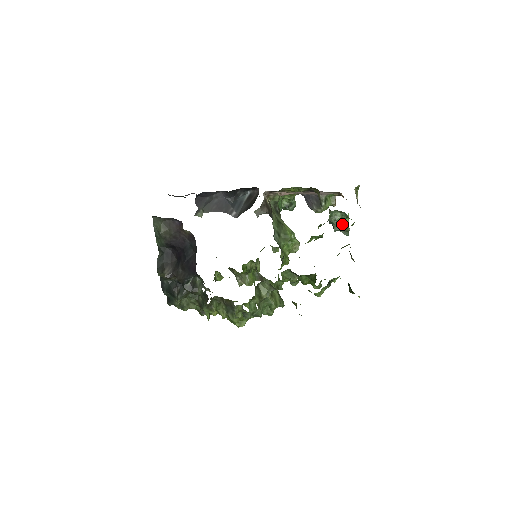
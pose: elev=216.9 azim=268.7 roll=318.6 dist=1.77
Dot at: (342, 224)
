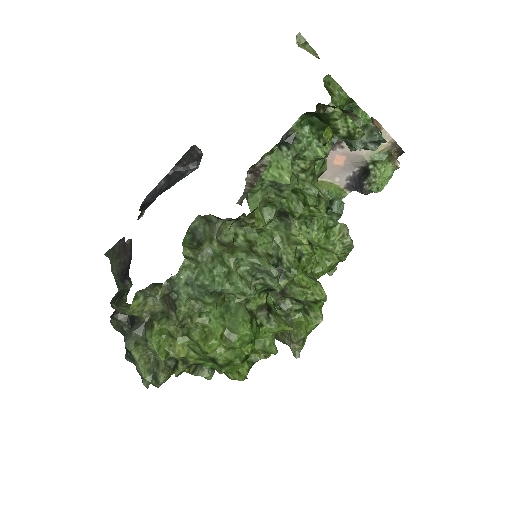
Dot at: occluded
